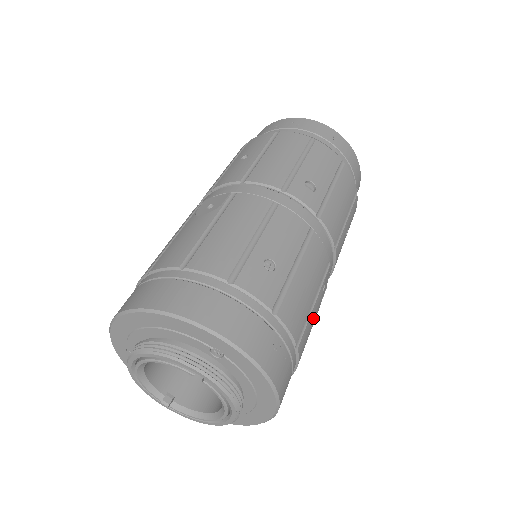
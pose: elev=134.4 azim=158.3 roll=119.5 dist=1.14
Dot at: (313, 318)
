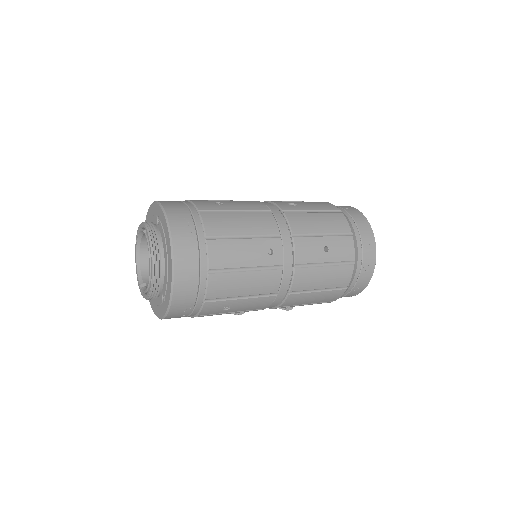
Dot at: (240, 248)
